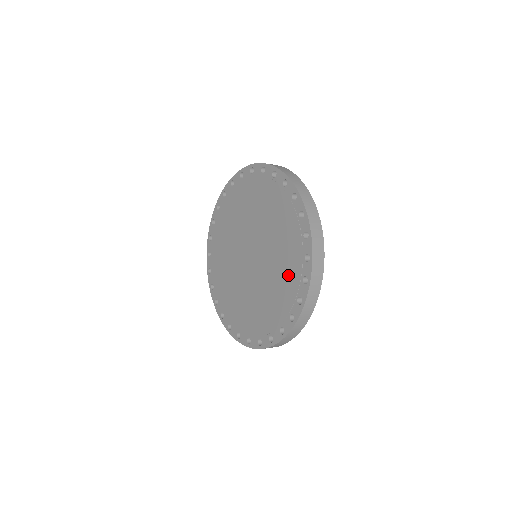
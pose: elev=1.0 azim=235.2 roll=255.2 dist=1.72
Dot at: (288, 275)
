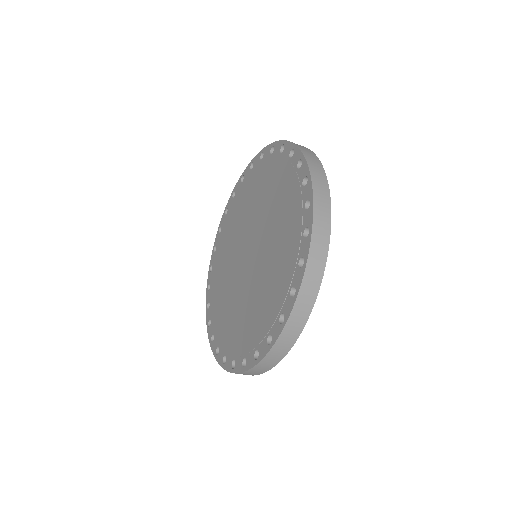
Dot at: (284, 191)
